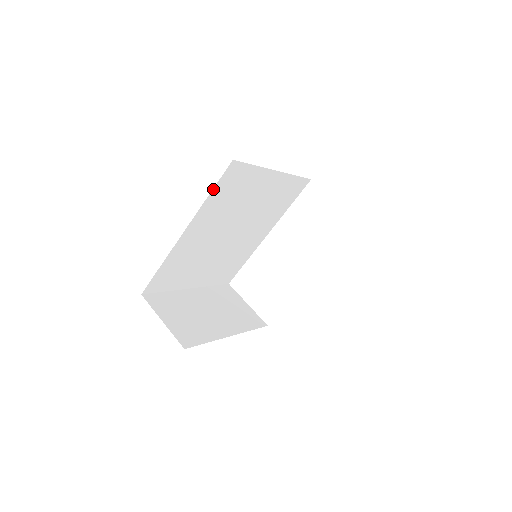
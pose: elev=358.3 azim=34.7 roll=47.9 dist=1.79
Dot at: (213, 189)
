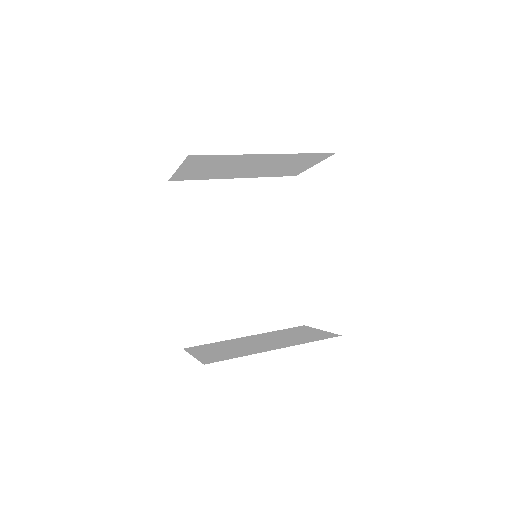
Dot at: (172, 214)
